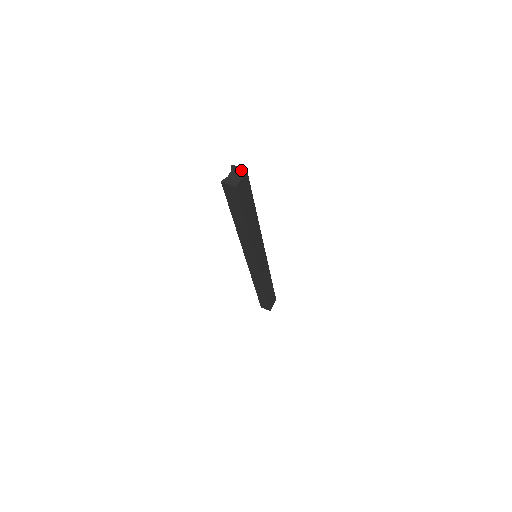
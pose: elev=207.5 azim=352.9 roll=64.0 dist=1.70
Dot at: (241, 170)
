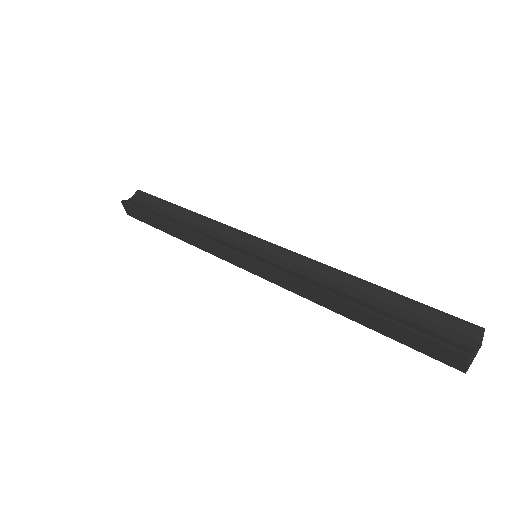
Dot at: (481, 345)
